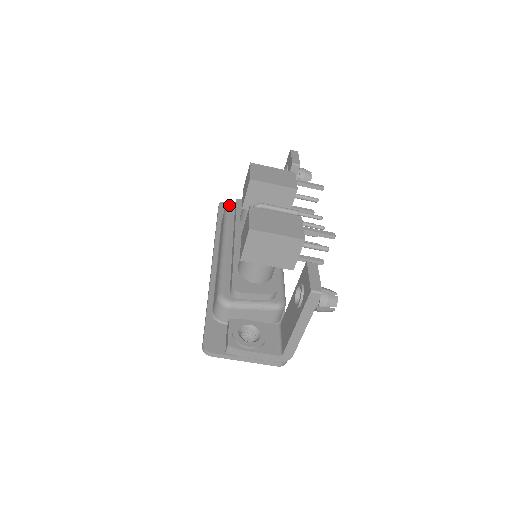
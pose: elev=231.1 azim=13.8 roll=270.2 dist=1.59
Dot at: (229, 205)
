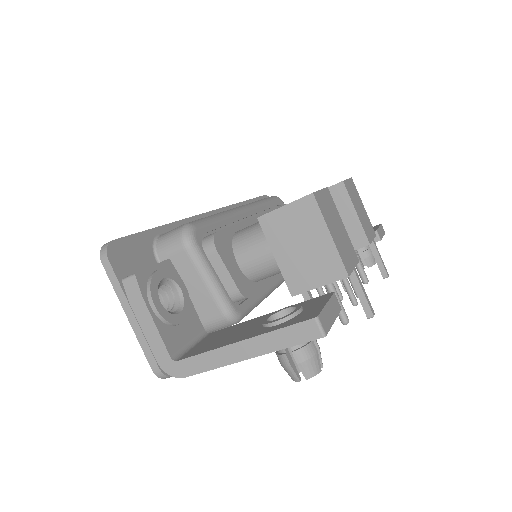
Dot at: (279, 198)
